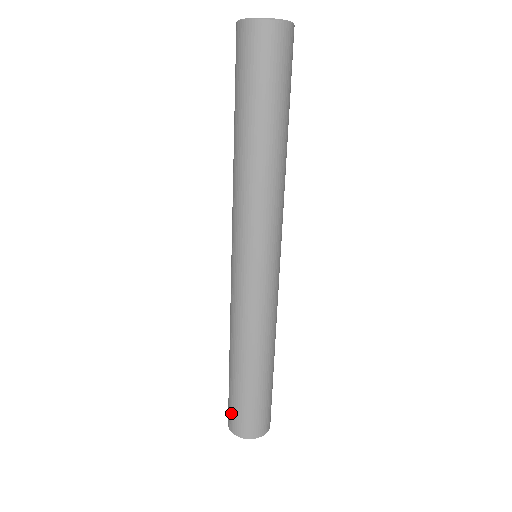
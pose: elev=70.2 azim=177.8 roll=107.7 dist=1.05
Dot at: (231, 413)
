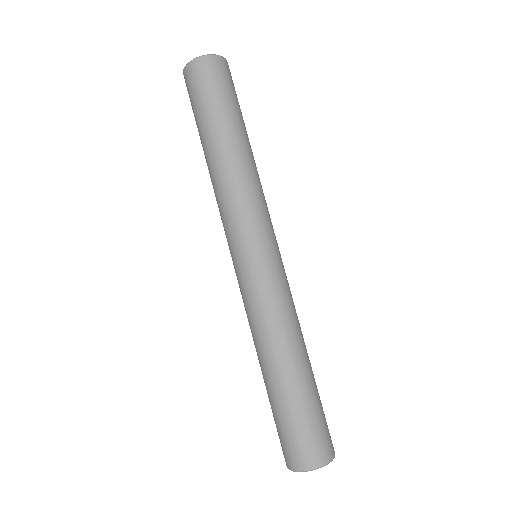
Dot at: occluded
